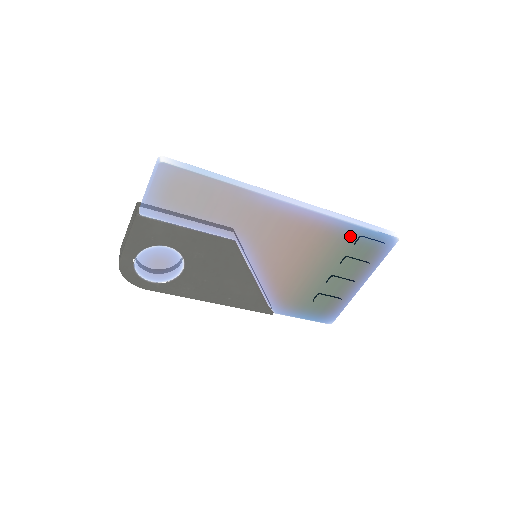
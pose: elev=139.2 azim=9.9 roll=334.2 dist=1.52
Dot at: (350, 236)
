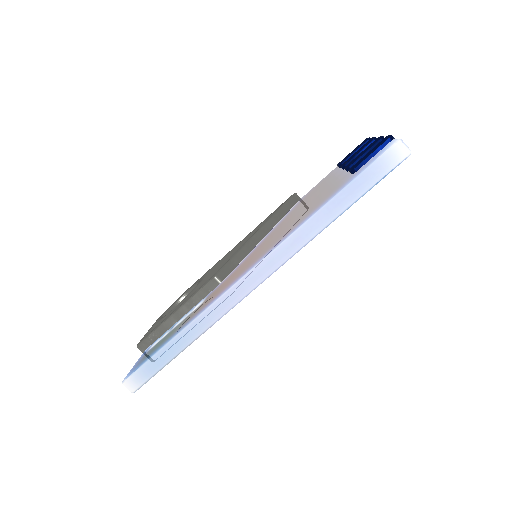
Dot at: occluded
